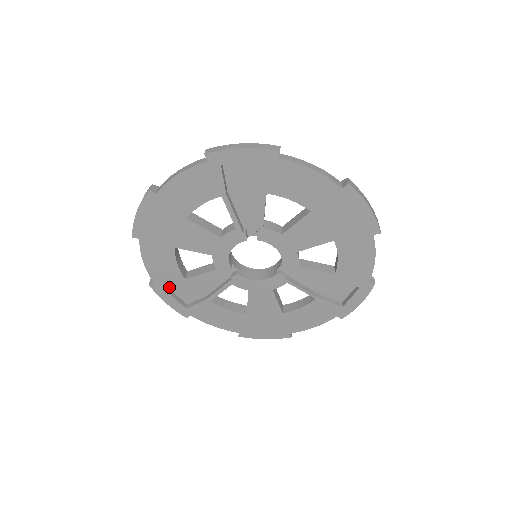
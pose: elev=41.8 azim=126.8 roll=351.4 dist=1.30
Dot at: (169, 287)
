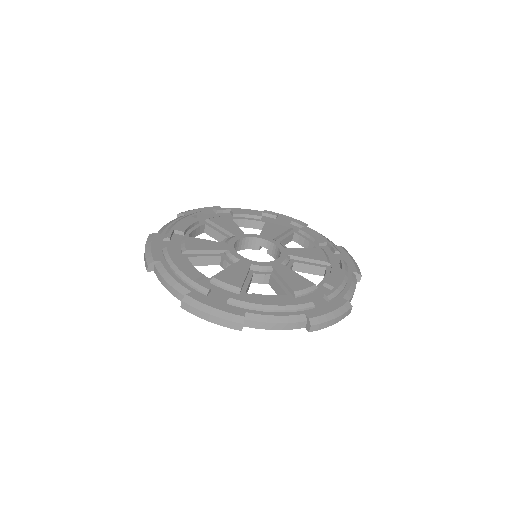
Dot at: occluded
